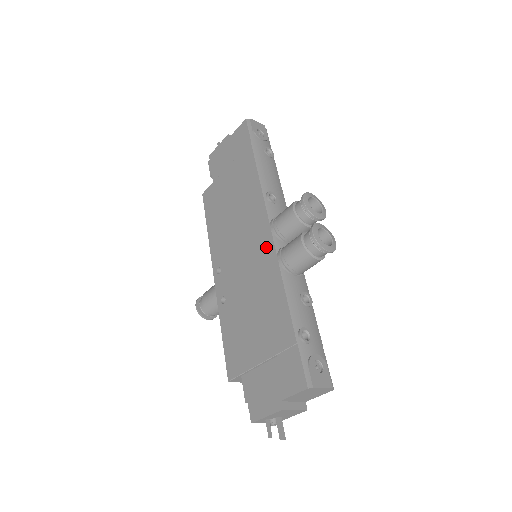
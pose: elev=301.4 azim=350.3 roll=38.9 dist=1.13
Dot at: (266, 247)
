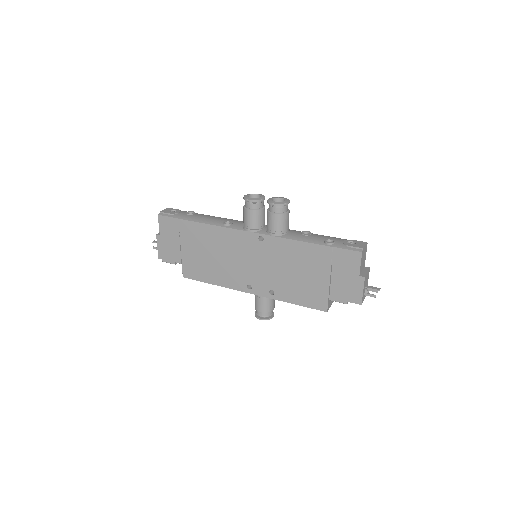
Dot at: (260, 241)
